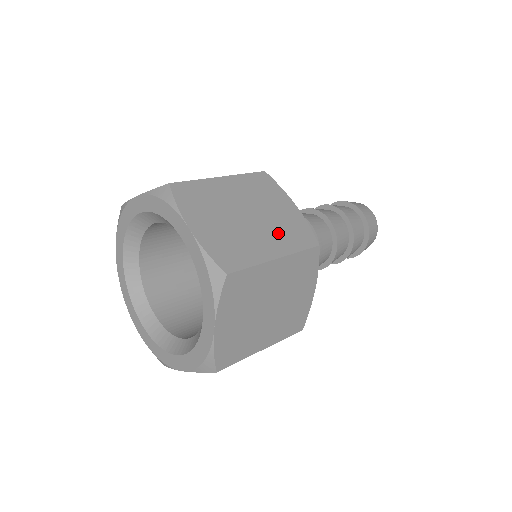
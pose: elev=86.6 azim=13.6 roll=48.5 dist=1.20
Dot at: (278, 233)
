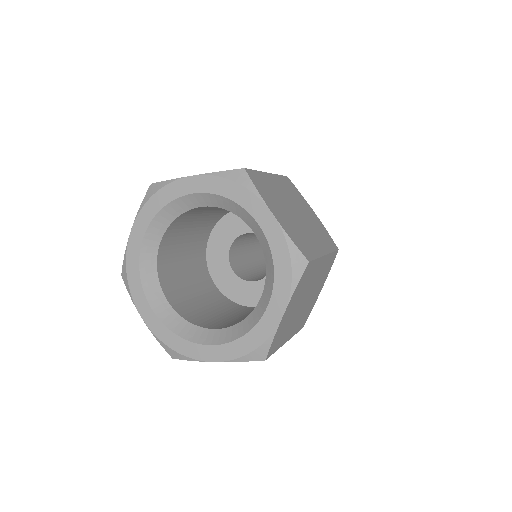
Dot at: occluded
